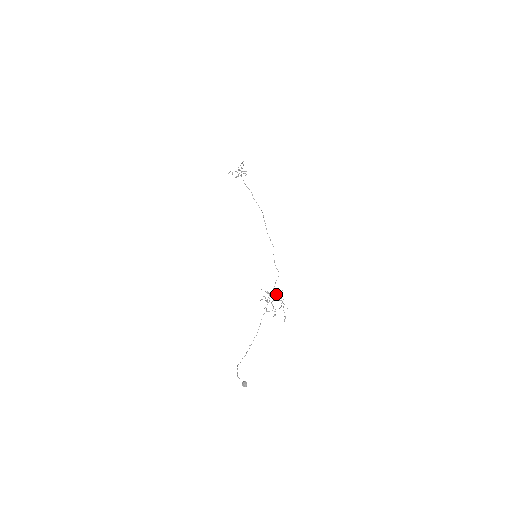
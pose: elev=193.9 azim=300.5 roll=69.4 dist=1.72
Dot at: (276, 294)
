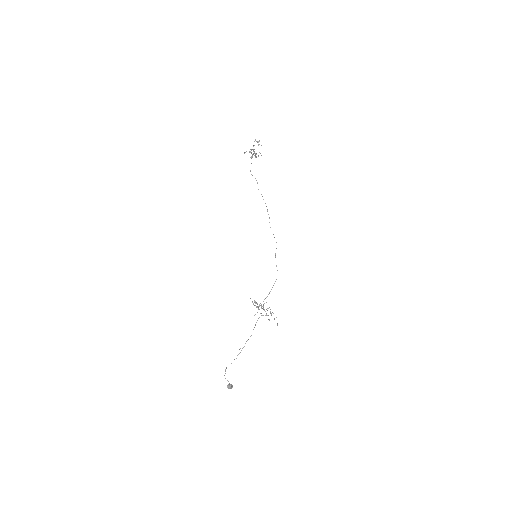
Dot at: occluded
